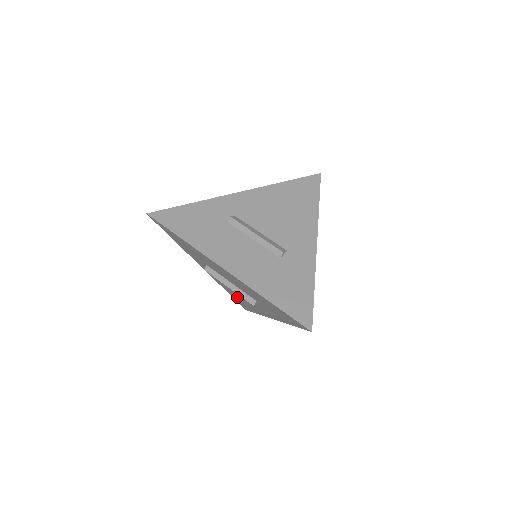
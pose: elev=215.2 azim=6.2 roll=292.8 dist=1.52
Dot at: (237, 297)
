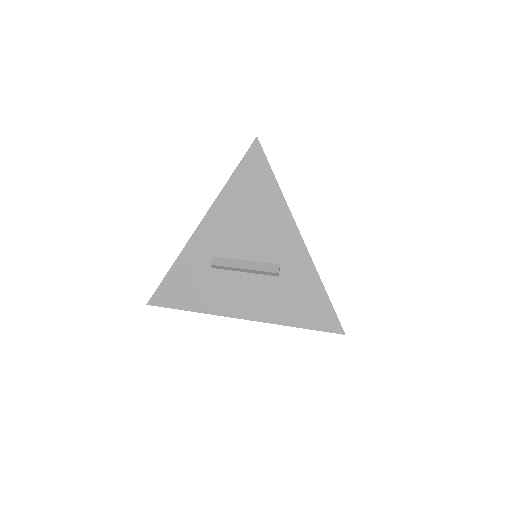
Dot at: occluded
